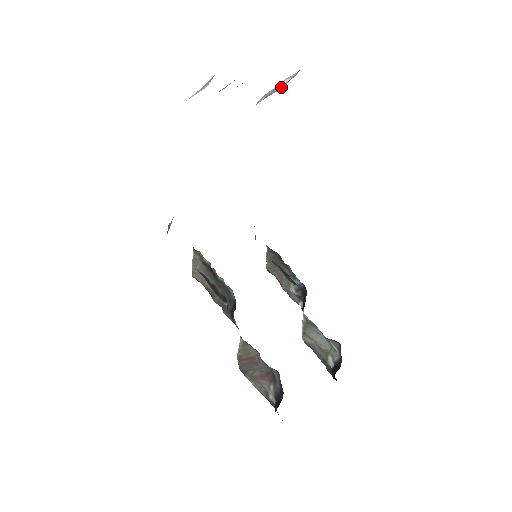
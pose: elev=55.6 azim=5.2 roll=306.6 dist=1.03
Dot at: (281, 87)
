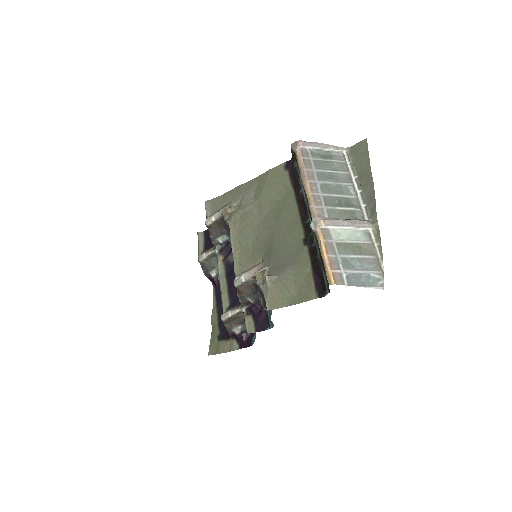
Dot at: (329, 153)
